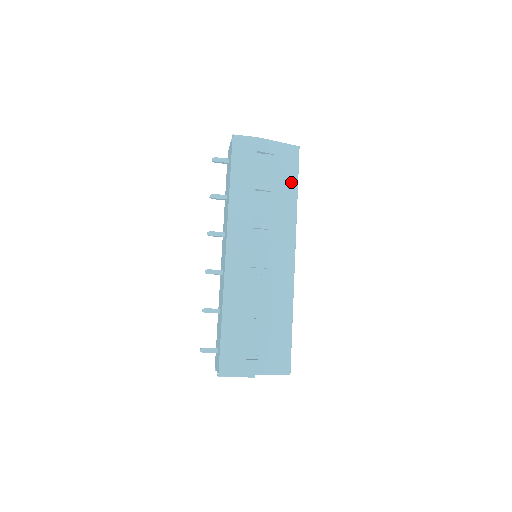
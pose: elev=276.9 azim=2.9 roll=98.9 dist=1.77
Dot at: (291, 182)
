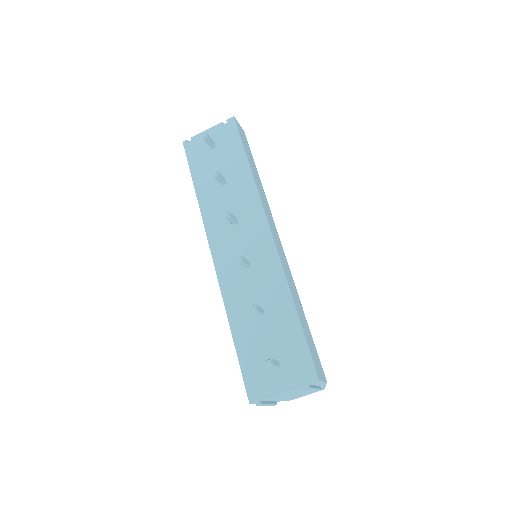
Dot at: occluded
